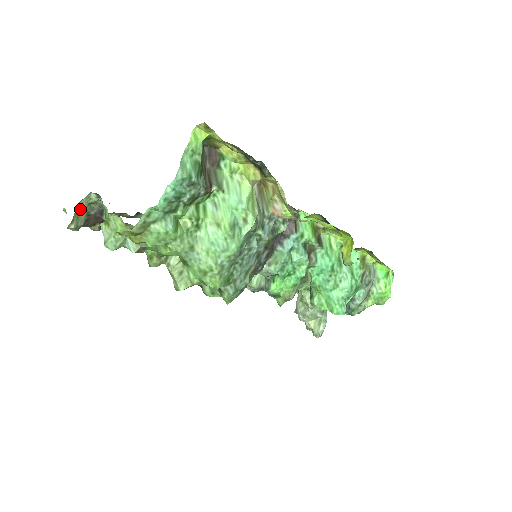
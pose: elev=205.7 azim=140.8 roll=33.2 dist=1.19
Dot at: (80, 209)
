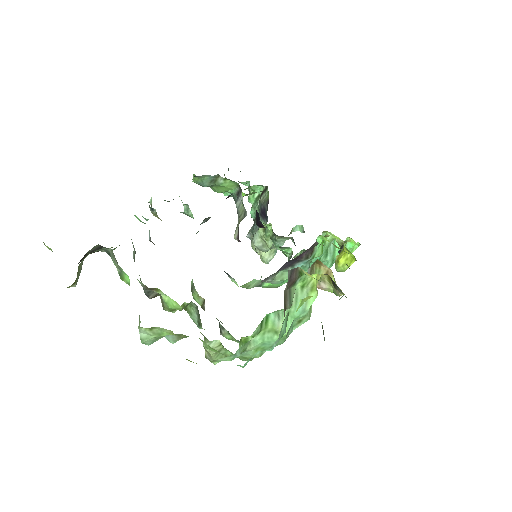
Dot at: (81, 261)
